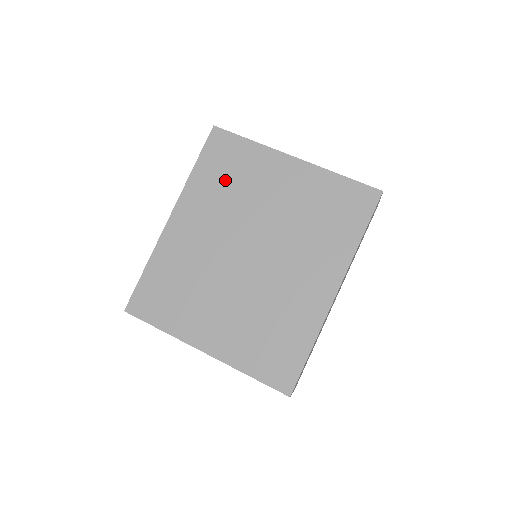
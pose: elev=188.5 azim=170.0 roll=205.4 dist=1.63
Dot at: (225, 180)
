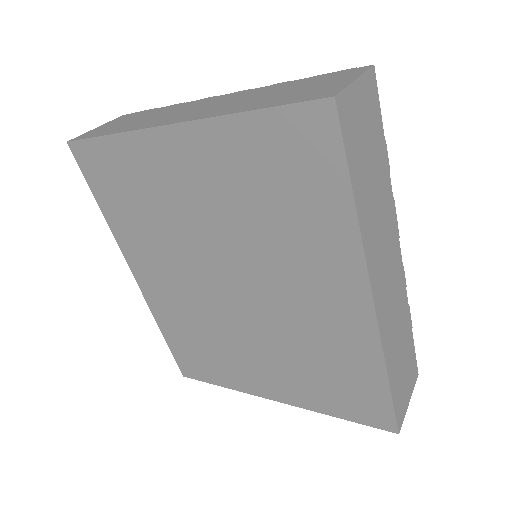
Dot at: (136, 208)
